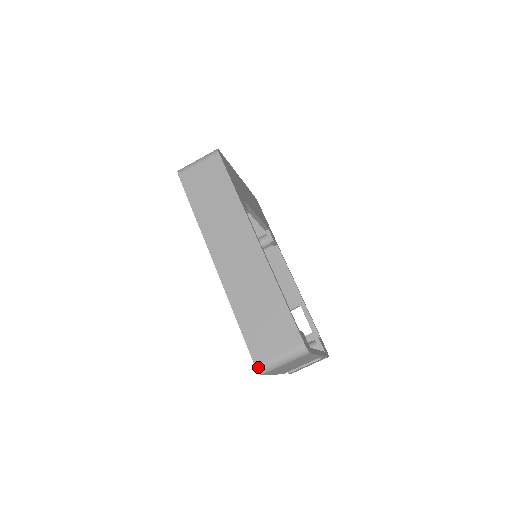
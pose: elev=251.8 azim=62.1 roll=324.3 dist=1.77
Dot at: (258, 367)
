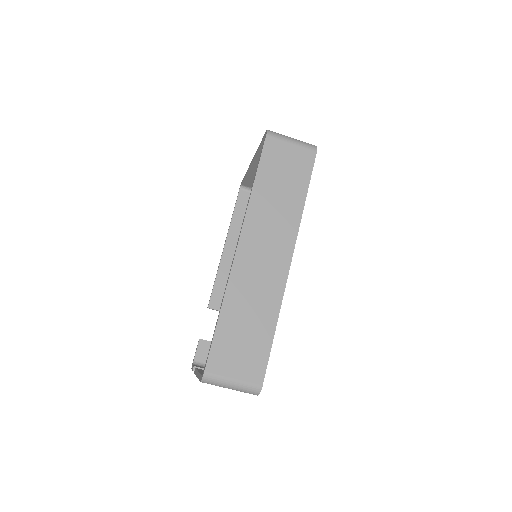
Dot at: (206, 375)
